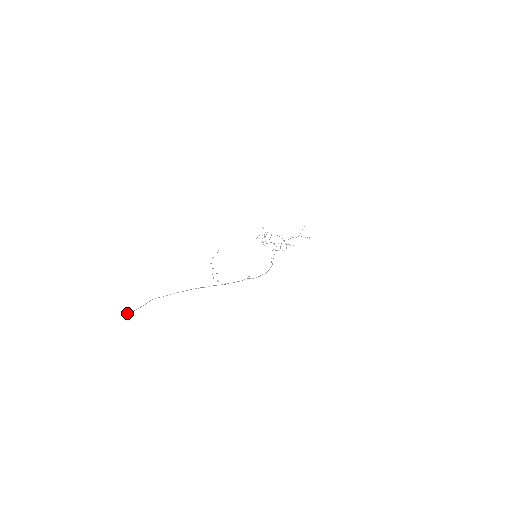
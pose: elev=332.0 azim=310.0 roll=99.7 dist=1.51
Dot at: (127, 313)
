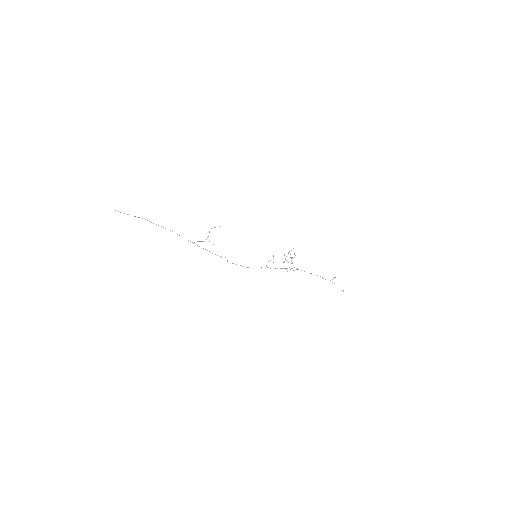
Dot at: (115, 210)
